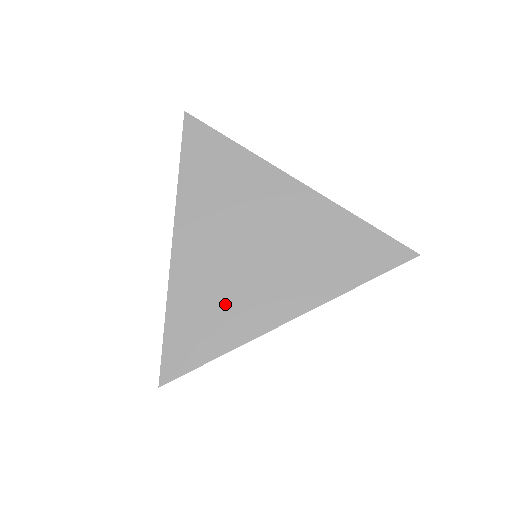
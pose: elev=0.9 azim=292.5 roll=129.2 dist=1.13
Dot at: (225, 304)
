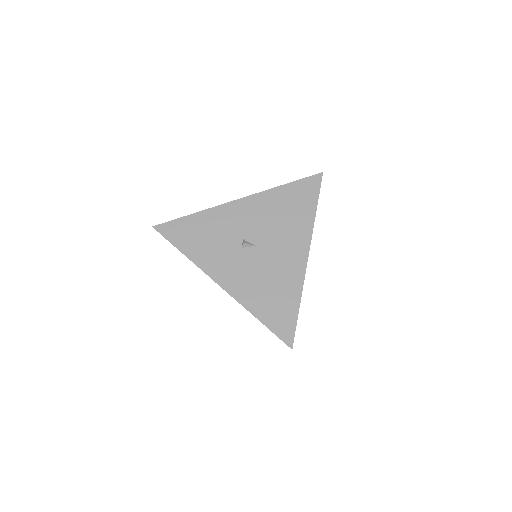
Dot at: occluded
